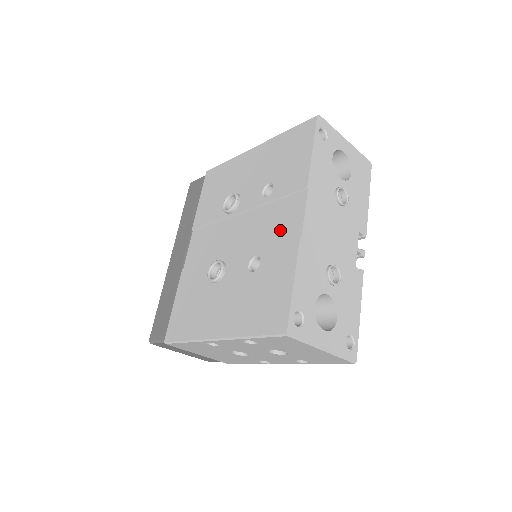
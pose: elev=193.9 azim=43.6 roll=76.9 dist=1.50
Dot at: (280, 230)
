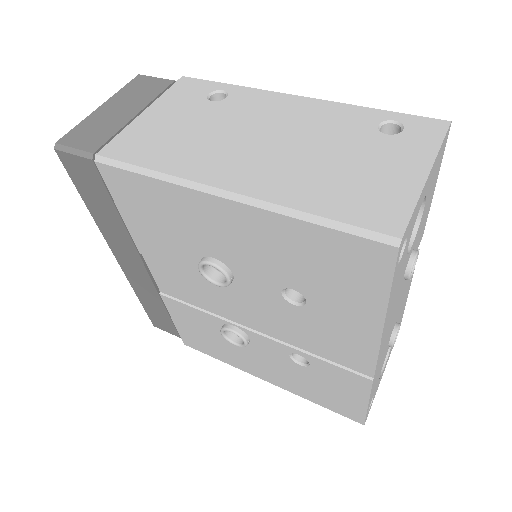
Dot at: (335, 353)
